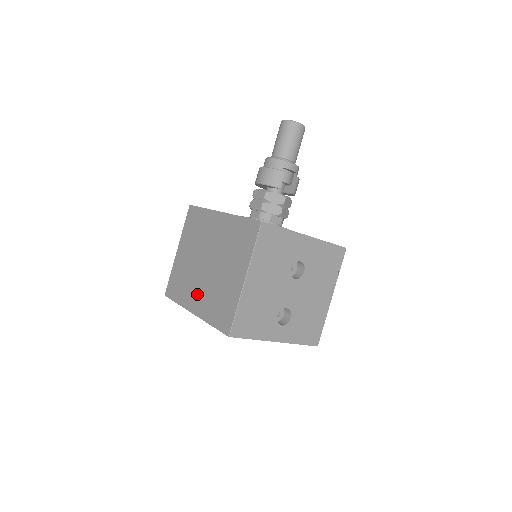
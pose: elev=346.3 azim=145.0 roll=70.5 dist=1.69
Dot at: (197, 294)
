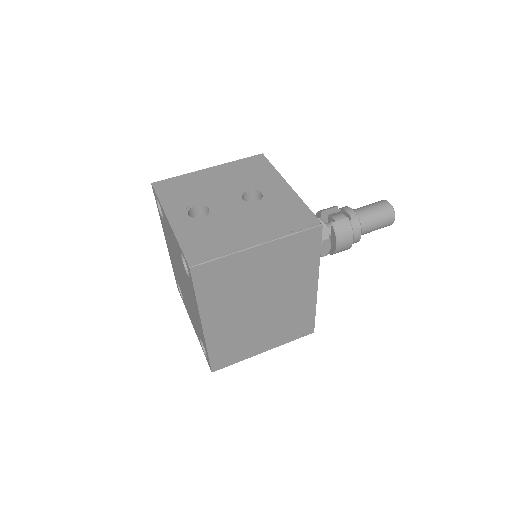
Dot at: occluded
